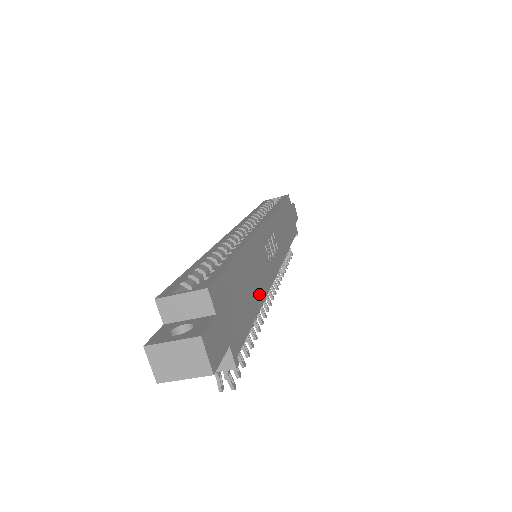
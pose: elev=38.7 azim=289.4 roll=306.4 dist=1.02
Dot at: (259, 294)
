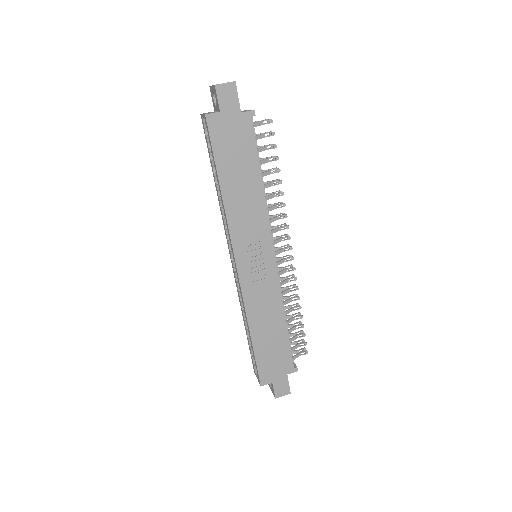
Dot at: (278, 316)
